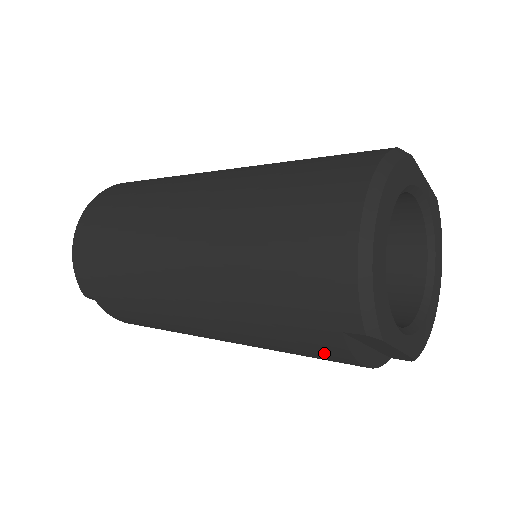
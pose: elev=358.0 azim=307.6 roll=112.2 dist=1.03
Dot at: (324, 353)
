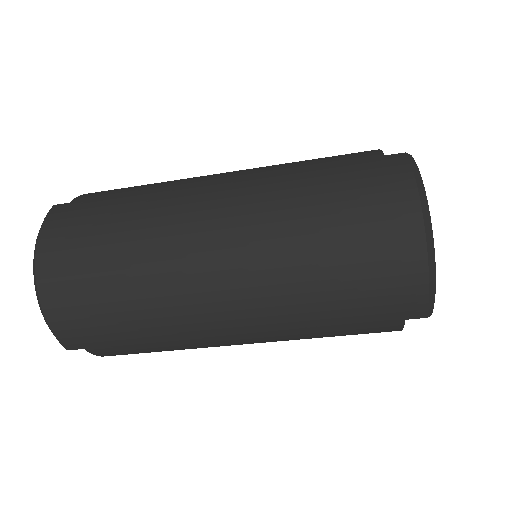
Dot at: occluded
